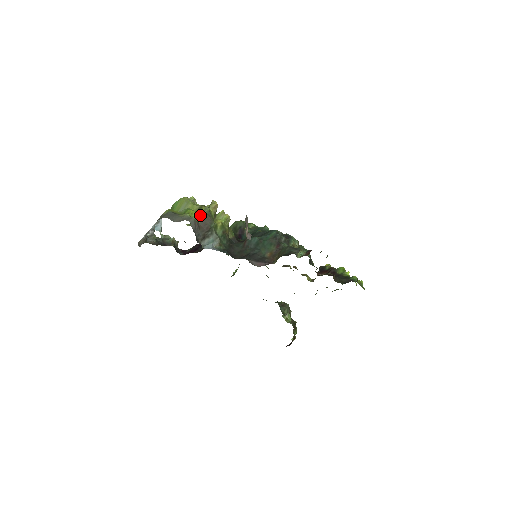
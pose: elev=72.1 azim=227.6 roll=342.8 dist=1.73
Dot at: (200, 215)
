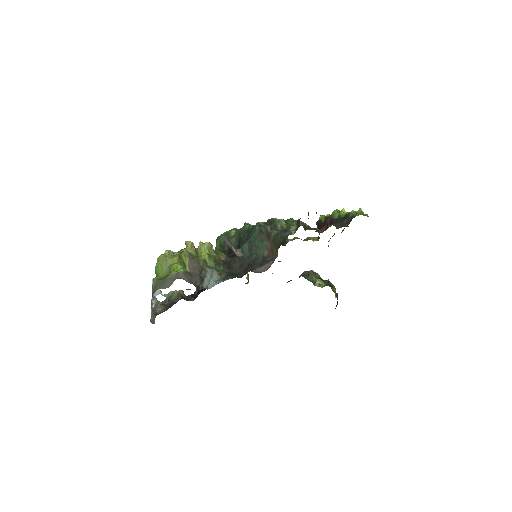
Dot at: (184, 264)
